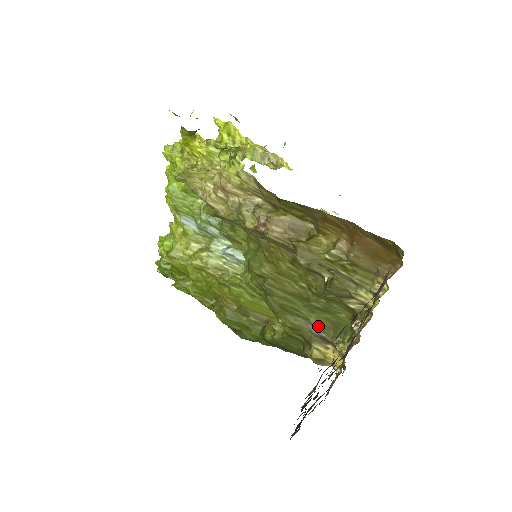
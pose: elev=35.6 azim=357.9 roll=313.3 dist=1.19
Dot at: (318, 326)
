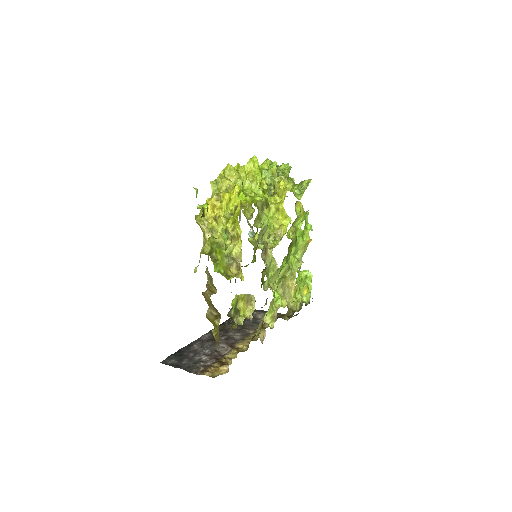
Dot at: occluded
